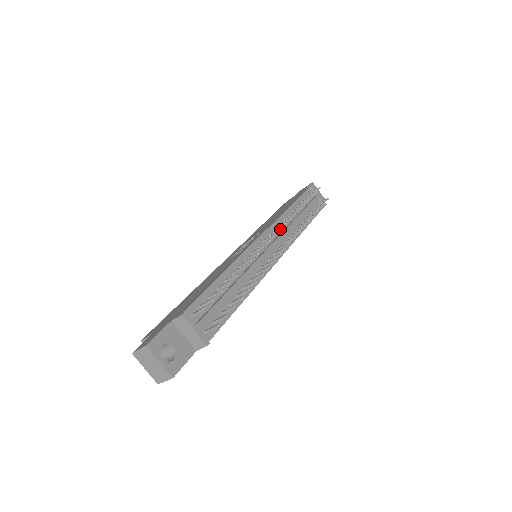
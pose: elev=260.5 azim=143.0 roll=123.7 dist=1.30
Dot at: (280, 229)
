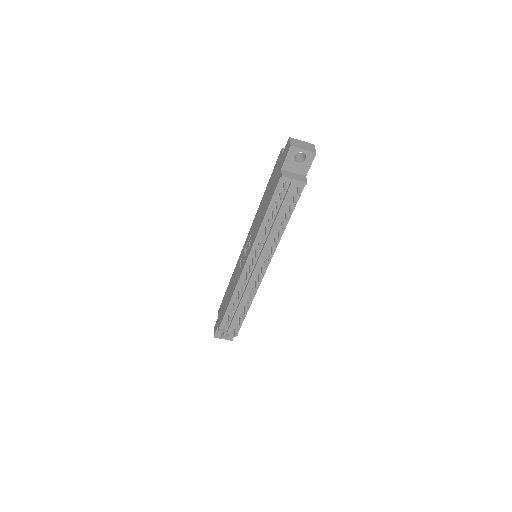
Dot at: (253, 266)
